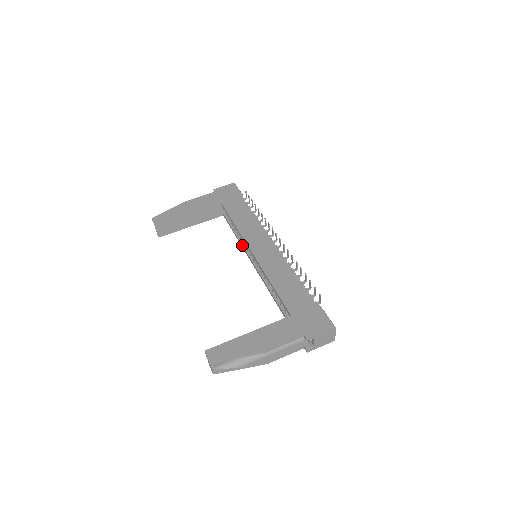
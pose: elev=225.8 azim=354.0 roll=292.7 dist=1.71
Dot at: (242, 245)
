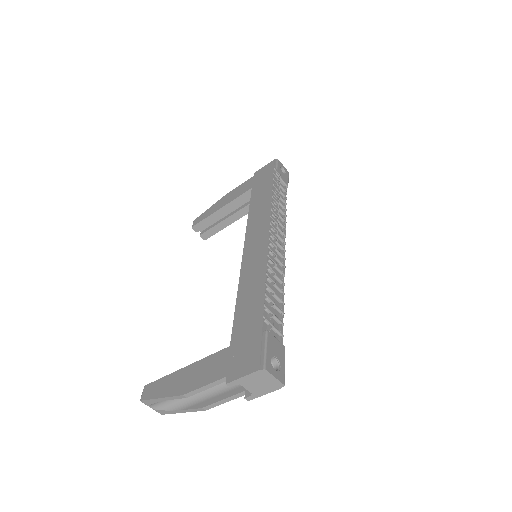
Dot at: occluded
